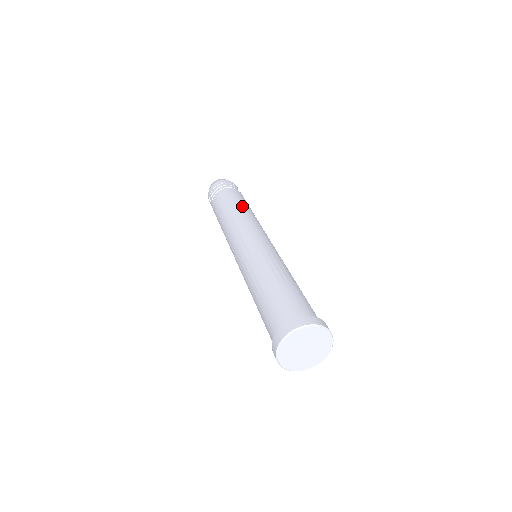
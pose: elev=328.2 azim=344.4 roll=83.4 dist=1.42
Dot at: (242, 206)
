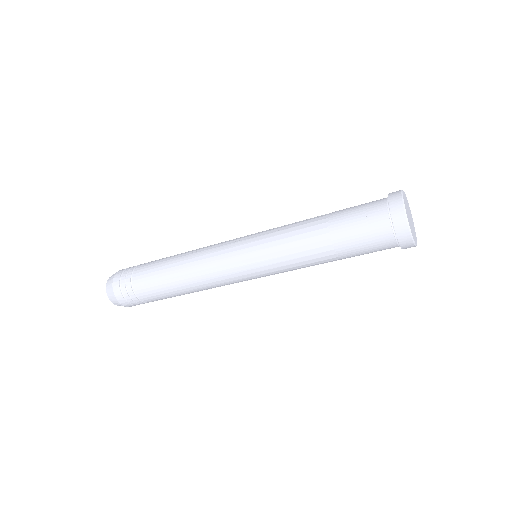
Dot at: occluded
